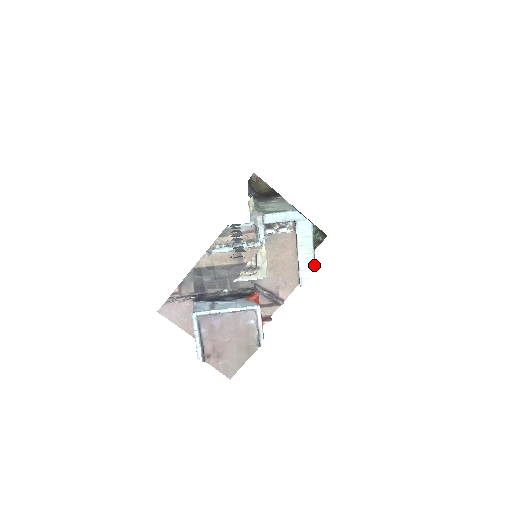
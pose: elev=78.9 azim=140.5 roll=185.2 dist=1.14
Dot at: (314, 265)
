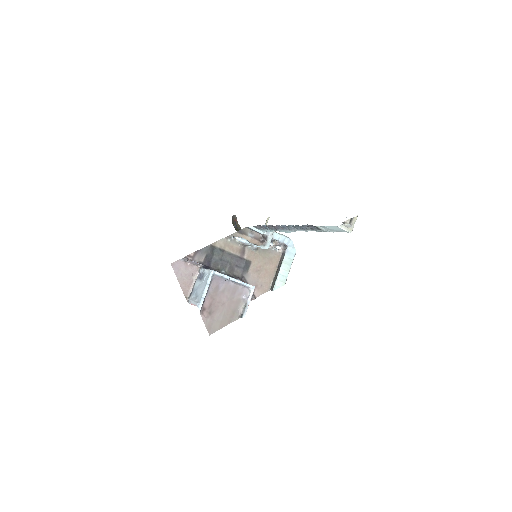
Dot at: (286, 280)
